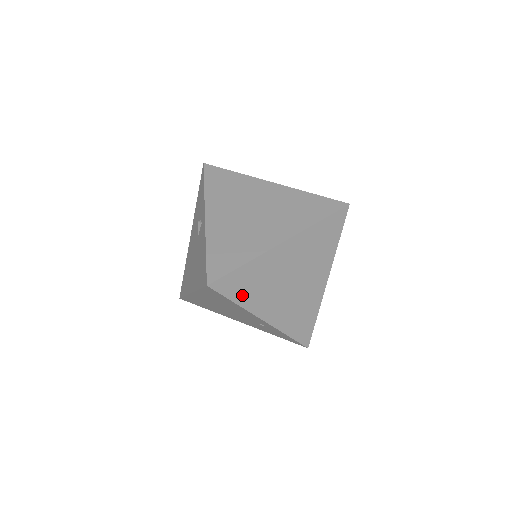
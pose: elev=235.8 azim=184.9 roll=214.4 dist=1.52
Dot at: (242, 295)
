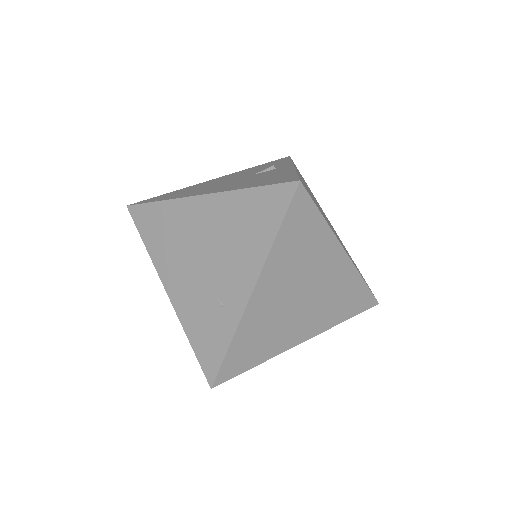
Dot at: (287, 238)
